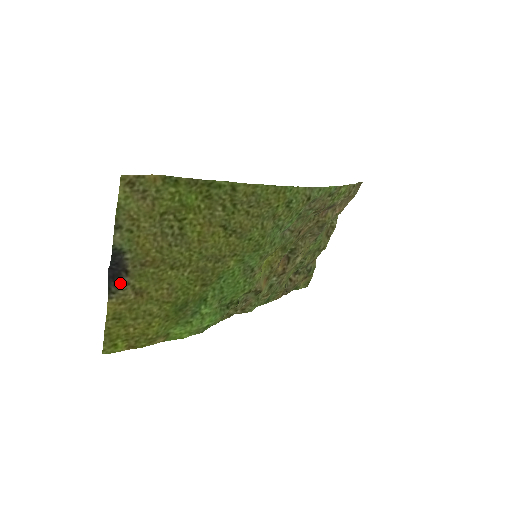
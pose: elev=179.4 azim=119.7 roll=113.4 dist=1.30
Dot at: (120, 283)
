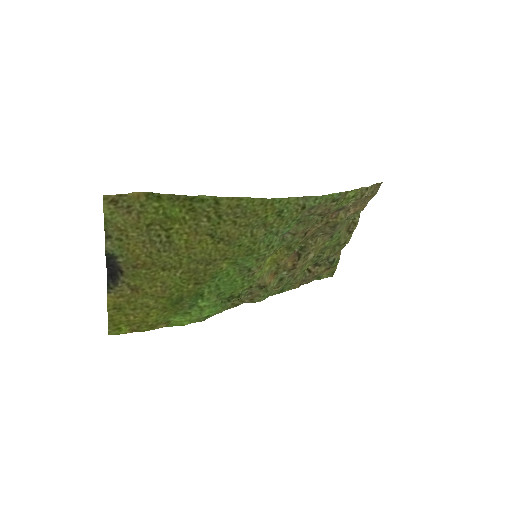
Dot at: (116, 281)
